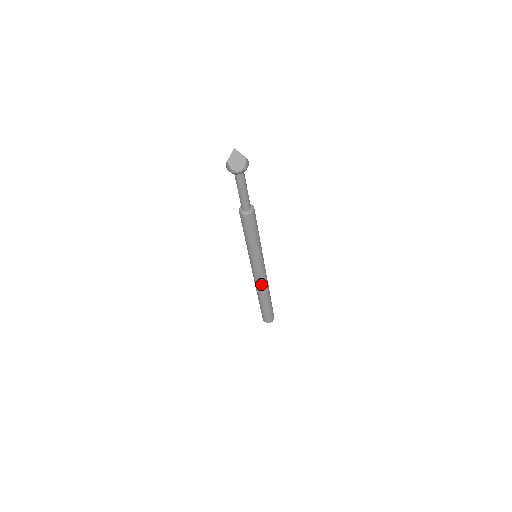
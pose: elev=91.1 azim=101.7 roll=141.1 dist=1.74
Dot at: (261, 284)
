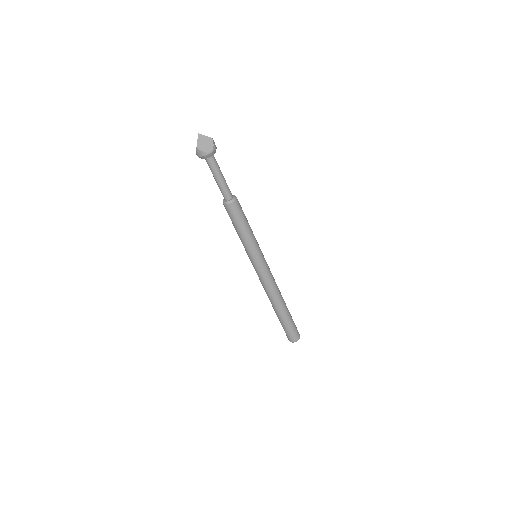
Dot at: (272, 288)
